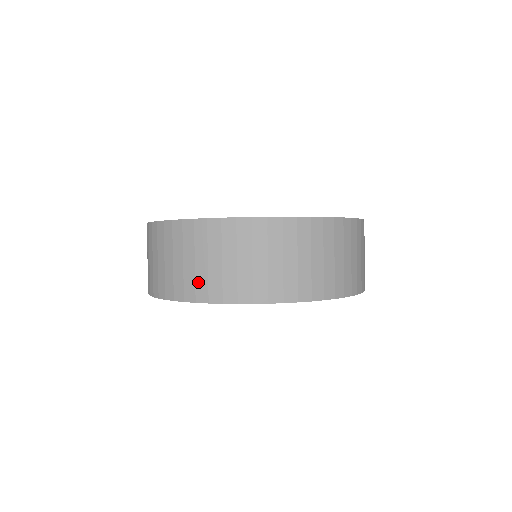
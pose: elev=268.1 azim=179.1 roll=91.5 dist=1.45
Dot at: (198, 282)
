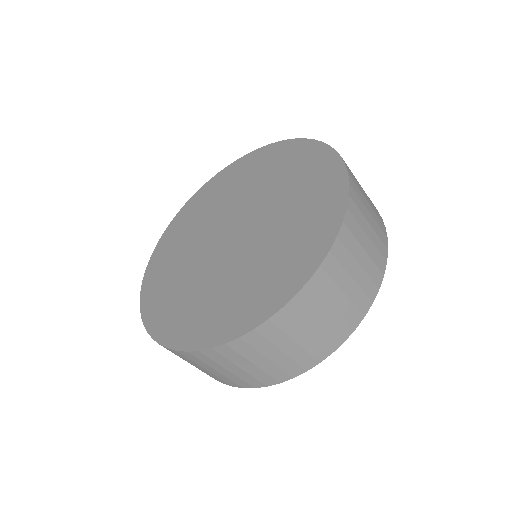
Dot at: occluded
